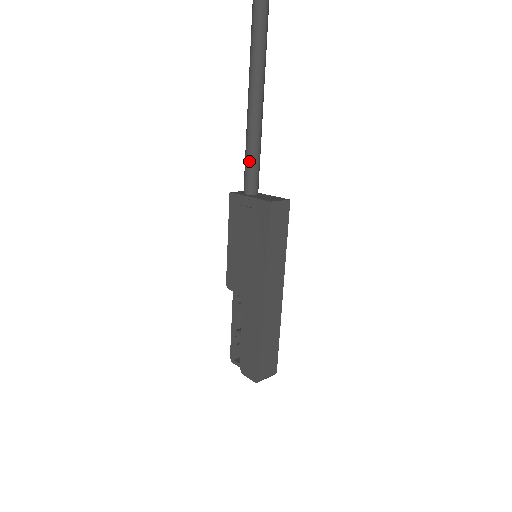
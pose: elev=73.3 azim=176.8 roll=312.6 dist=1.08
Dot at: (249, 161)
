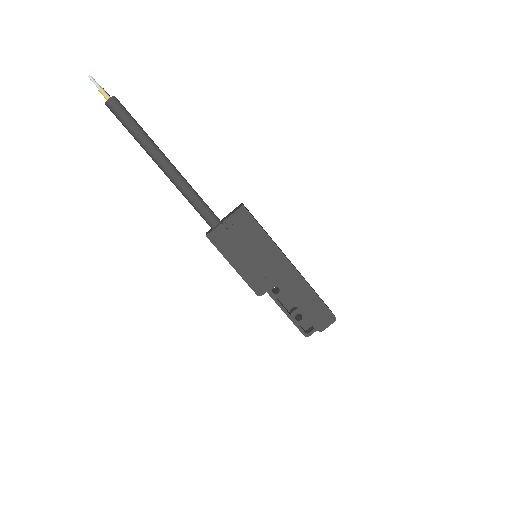
Dot at: (201, 204)
